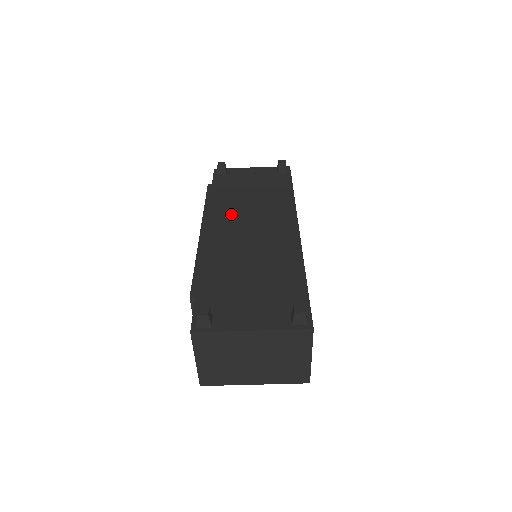
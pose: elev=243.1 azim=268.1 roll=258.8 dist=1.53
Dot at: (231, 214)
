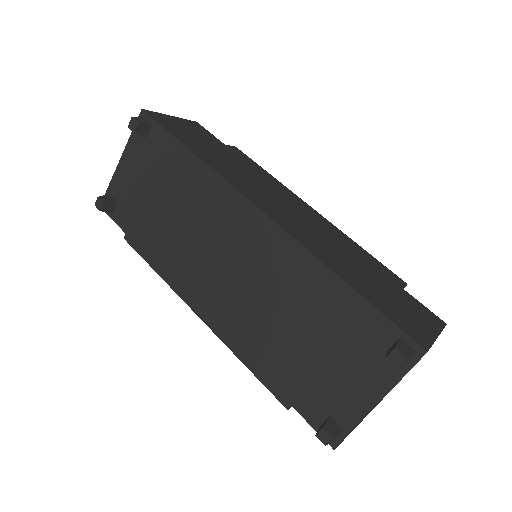
Dot at: (190, 262)
